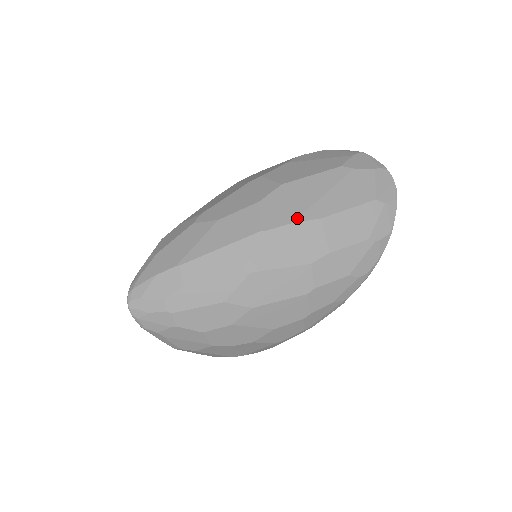
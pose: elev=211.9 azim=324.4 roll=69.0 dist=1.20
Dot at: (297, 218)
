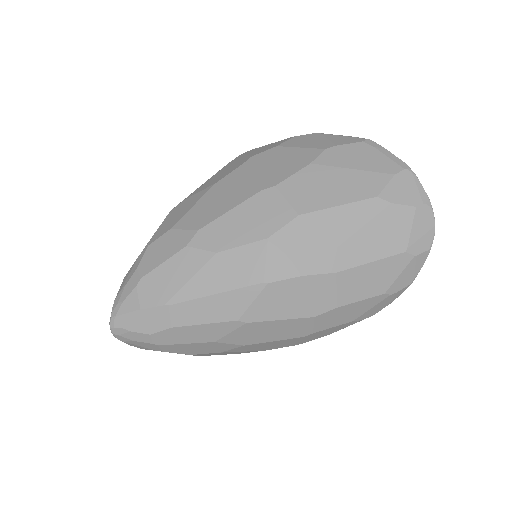
Dot at: (309, 270)
